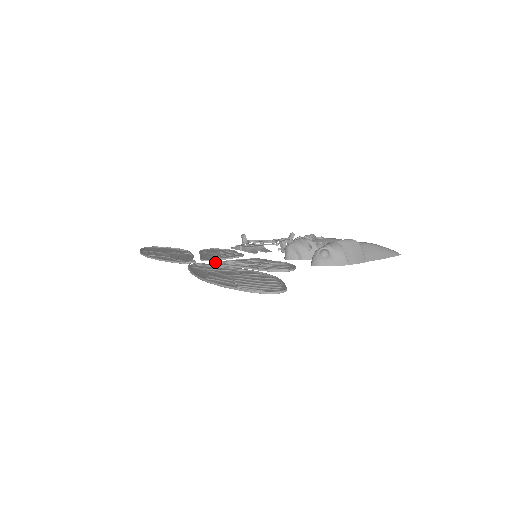
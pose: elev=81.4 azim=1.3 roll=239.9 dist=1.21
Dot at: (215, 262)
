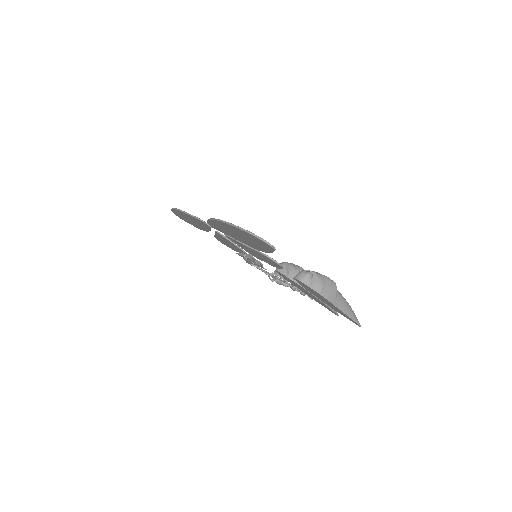
Dot at: occluded
